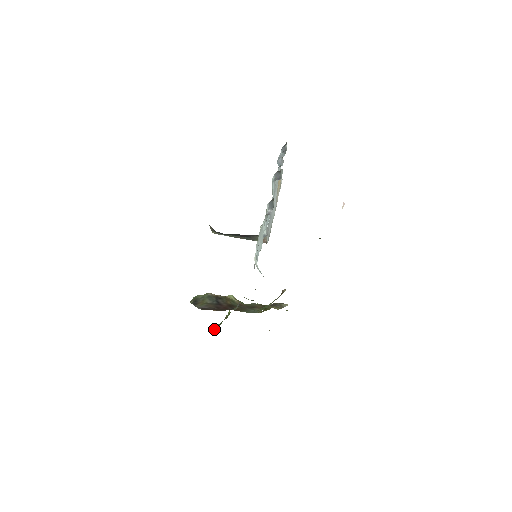
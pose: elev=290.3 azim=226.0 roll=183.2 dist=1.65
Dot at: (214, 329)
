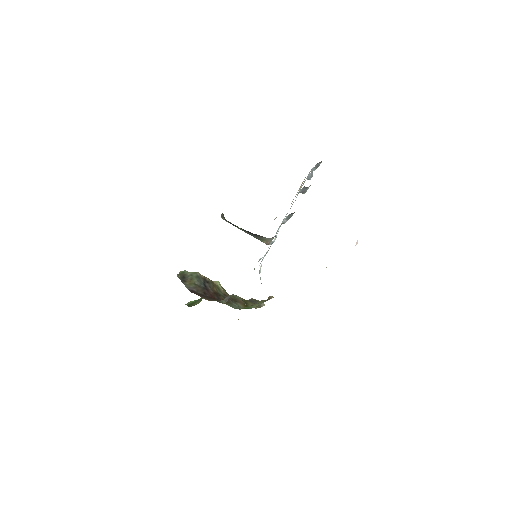
Dot at: (190, 305)
